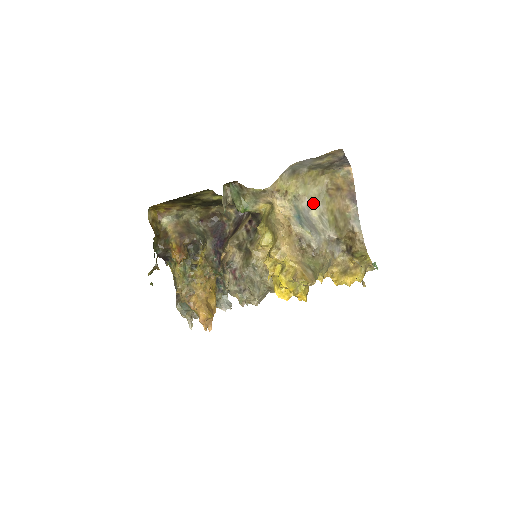
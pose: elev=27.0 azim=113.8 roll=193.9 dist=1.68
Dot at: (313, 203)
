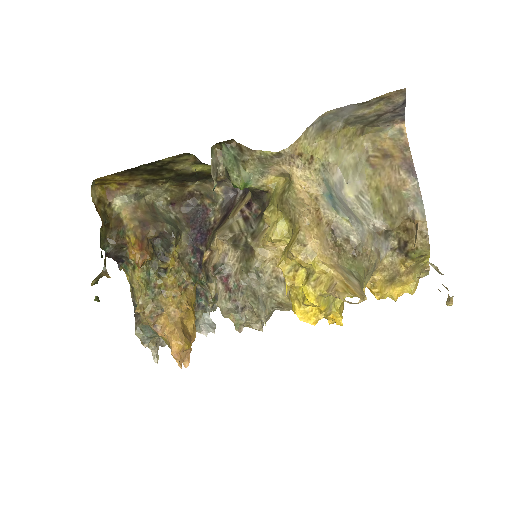
Dot at: (347, 177)
